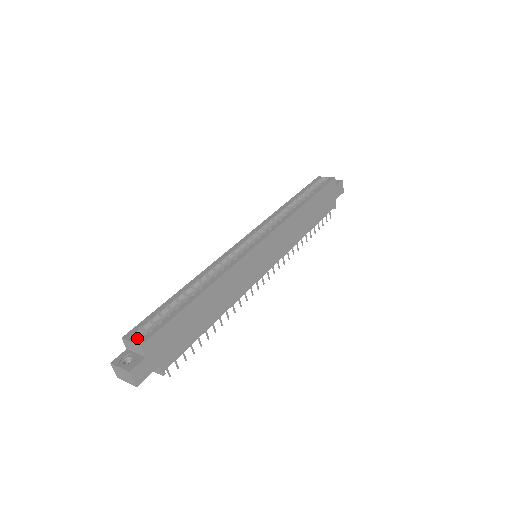
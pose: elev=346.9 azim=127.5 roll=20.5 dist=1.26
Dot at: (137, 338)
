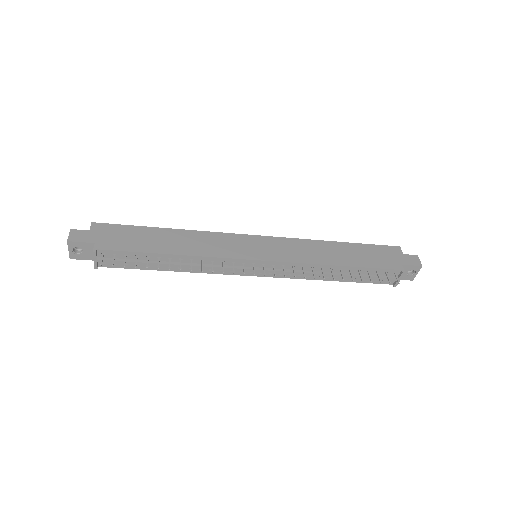
Dot at: occluded
